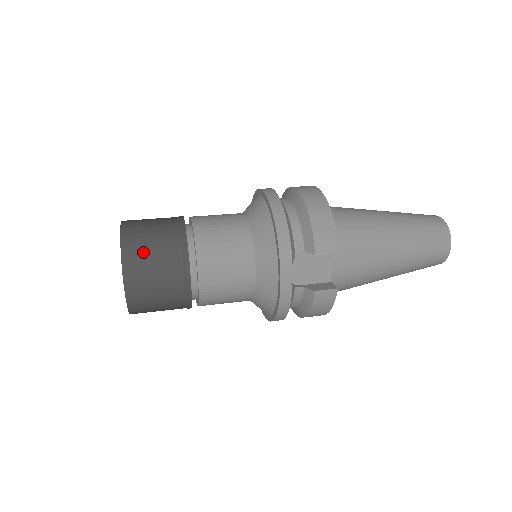
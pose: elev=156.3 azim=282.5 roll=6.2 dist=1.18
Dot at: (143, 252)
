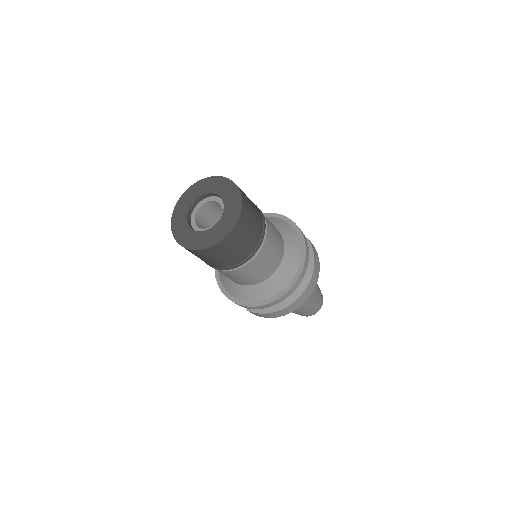
Dot at: occluded
